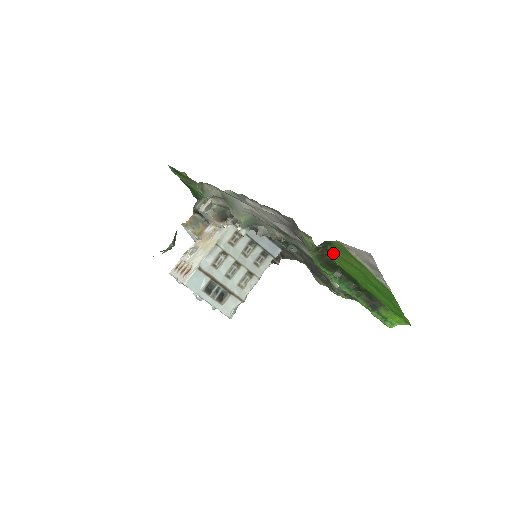
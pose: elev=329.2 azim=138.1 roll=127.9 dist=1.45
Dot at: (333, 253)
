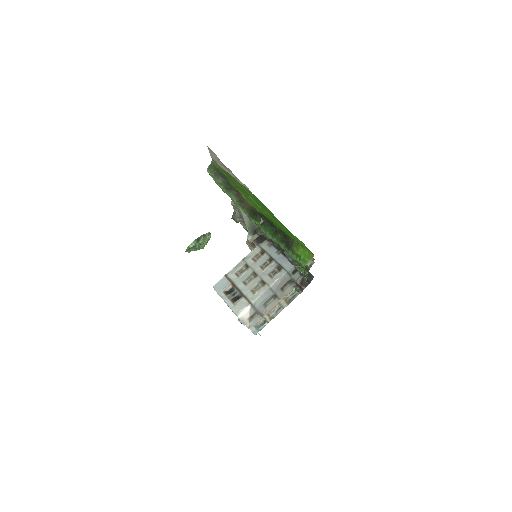
Dot at: (240, 191)
